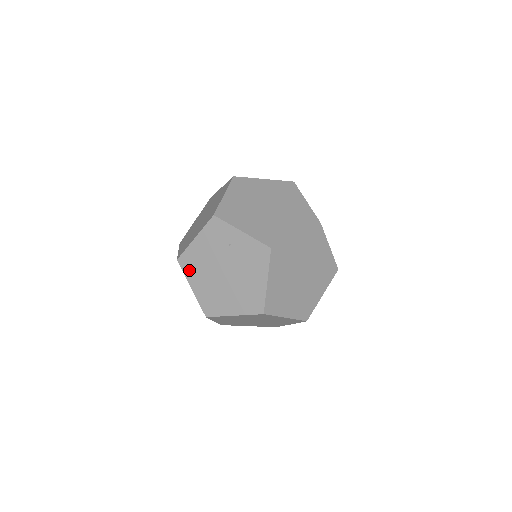
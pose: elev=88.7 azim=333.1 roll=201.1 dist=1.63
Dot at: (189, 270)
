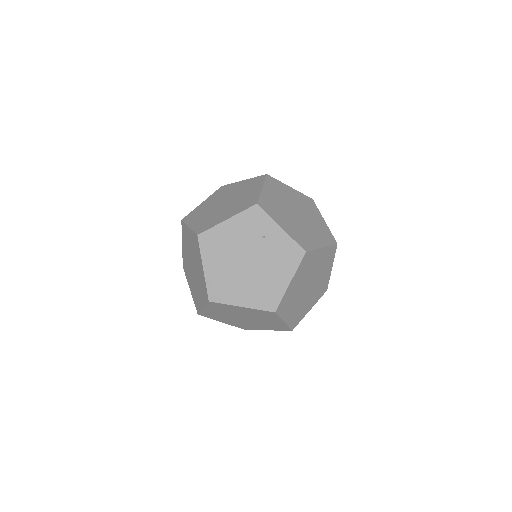
Dot at: (208, 249)
